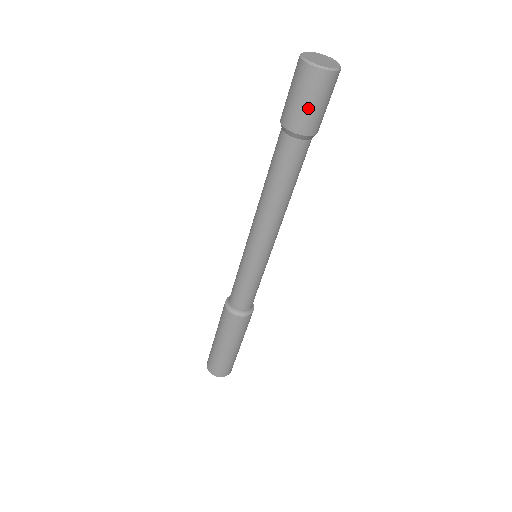
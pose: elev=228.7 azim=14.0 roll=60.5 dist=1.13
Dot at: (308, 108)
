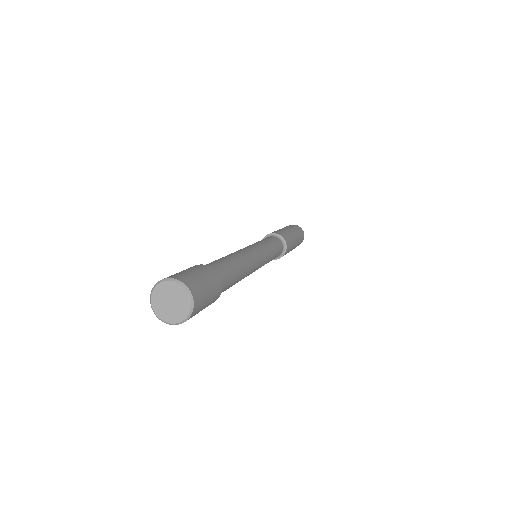
Dot at: occluded
